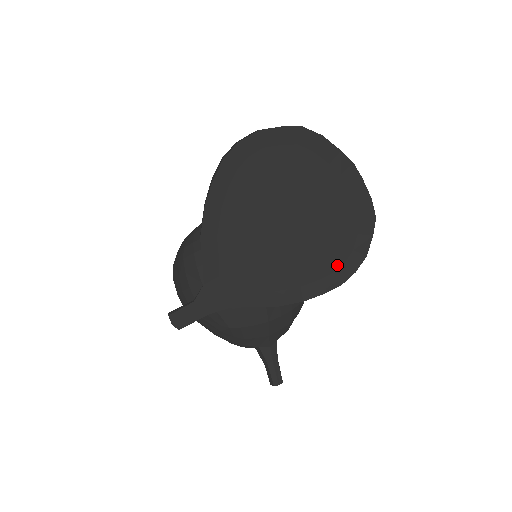
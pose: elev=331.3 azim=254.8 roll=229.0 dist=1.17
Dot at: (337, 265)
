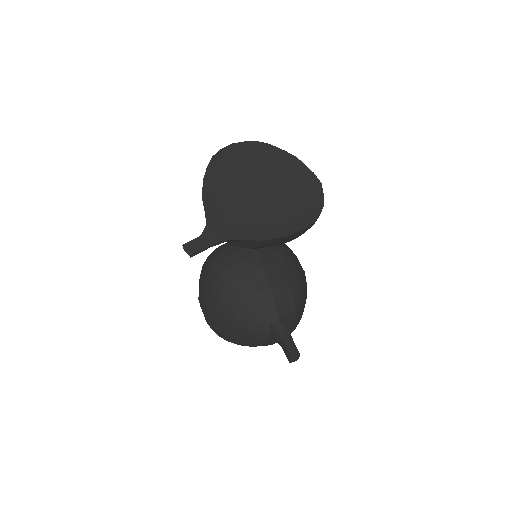
Dot at: (303, 214)
